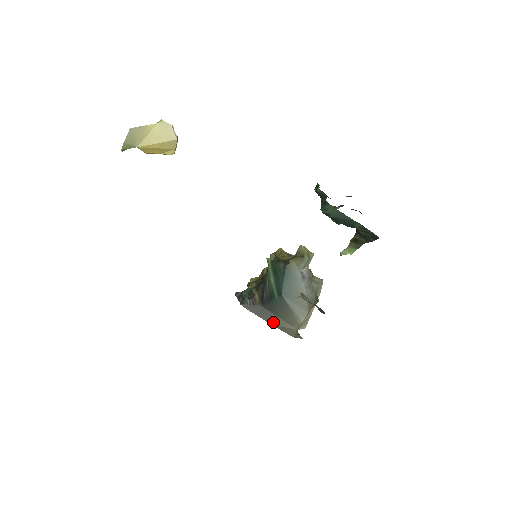
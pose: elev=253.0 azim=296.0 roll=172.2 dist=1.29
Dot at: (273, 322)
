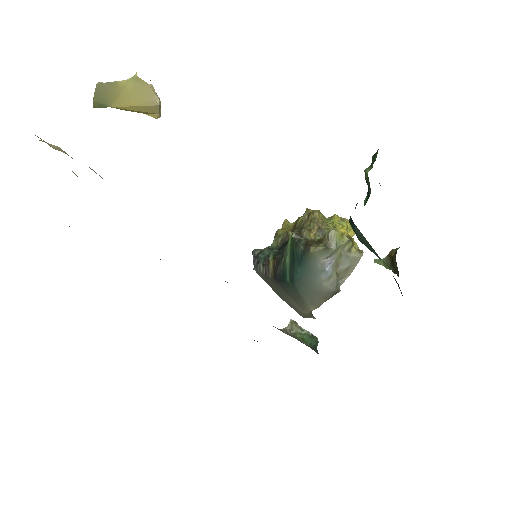
Dot at: (283, 297)
